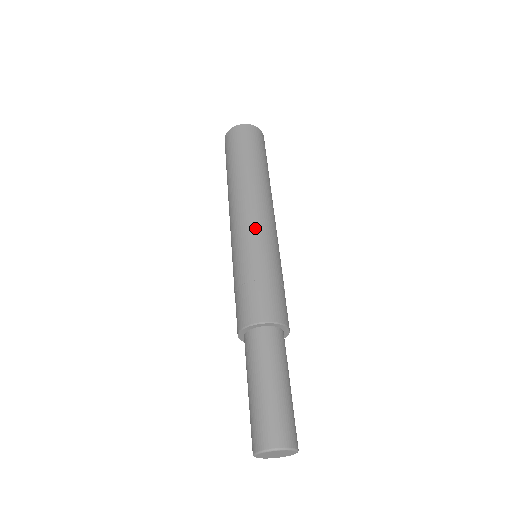
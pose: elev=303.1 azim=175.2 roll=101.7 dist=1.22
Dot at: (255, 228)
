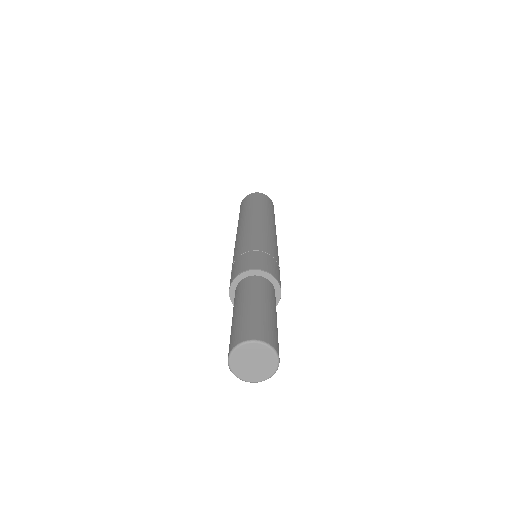
Dot at: (269, 233)
